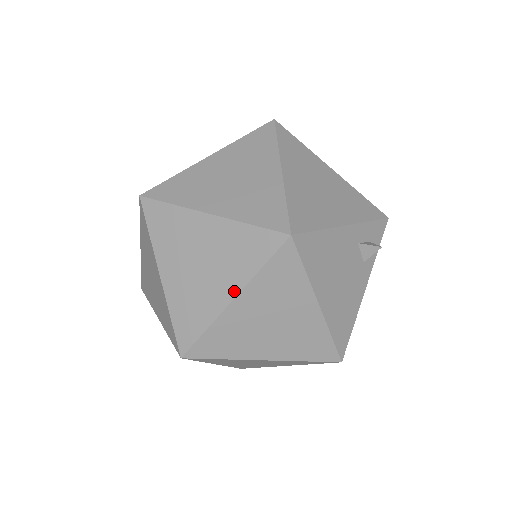
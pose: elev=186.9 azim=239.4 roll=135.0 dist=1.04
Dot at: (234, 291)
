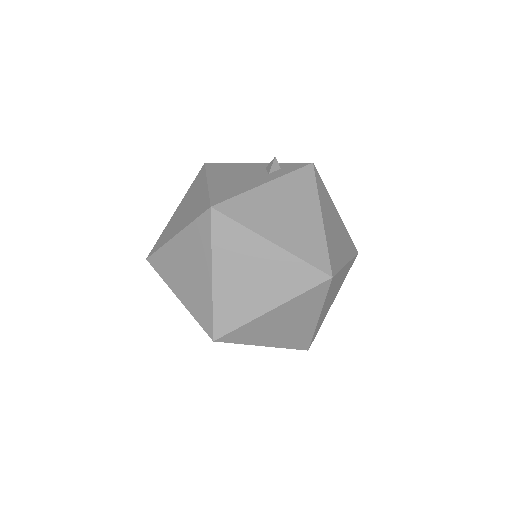
Dot at: occluded
